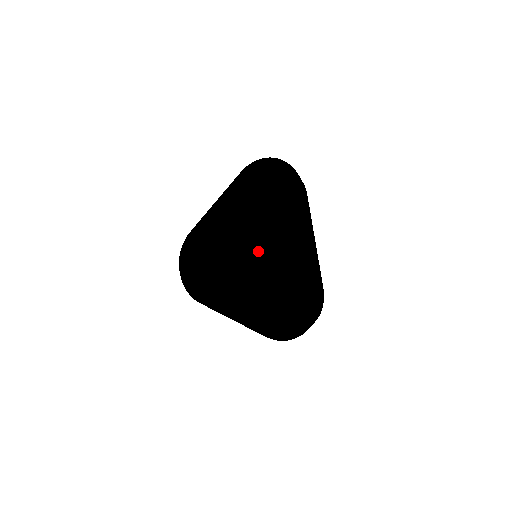
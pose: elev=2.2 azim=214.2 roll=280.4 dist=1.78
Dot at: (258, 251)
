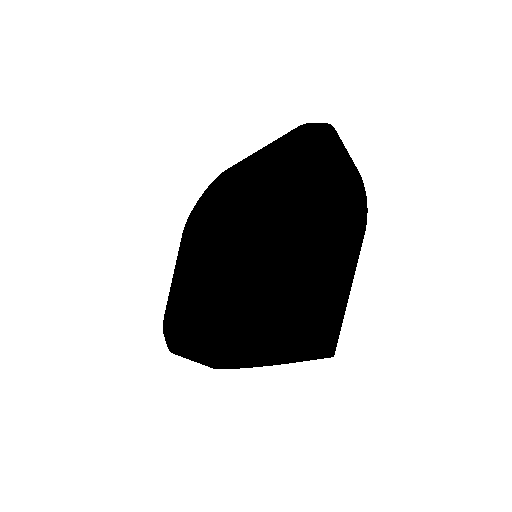
Dot at: (234, 204)
